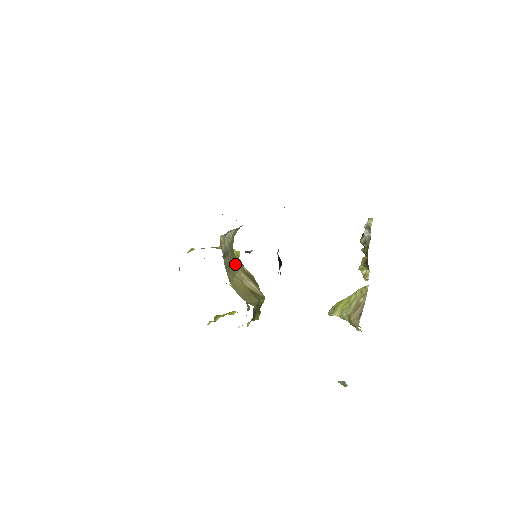
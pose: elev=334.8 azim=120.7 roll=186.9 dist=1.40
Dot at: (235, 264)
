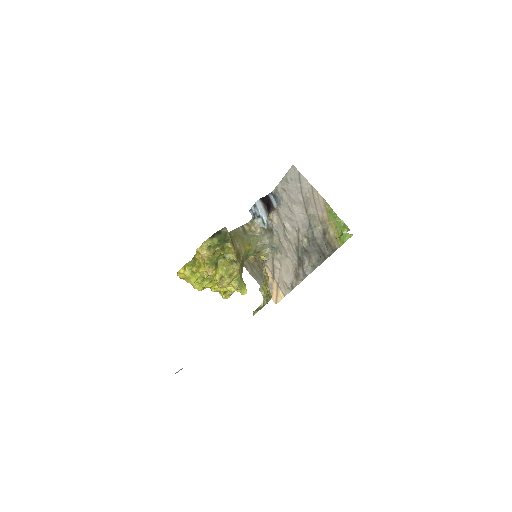
Dot at: (241, 242)
